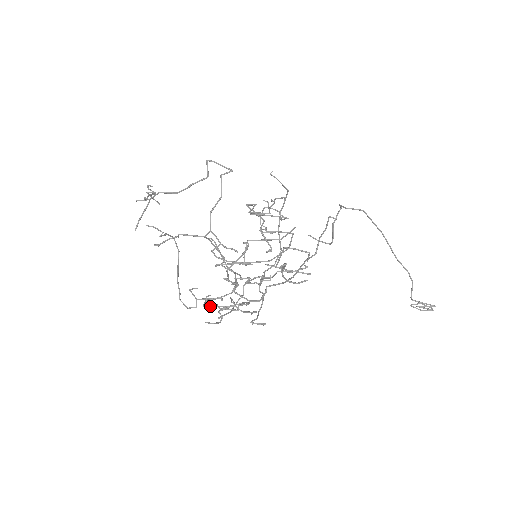
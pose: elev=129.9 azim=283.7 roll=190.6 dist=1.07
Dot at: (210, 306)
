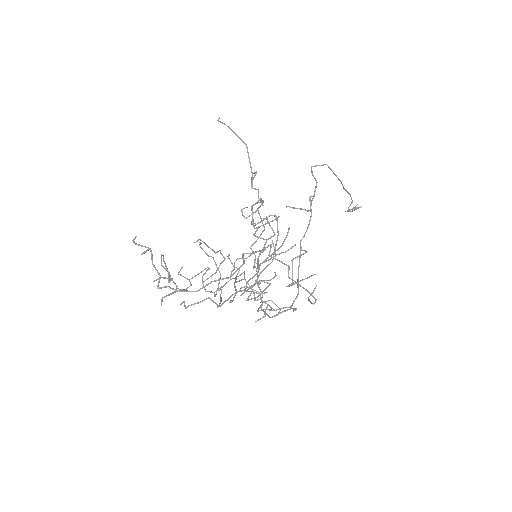
Dot at: occluded
